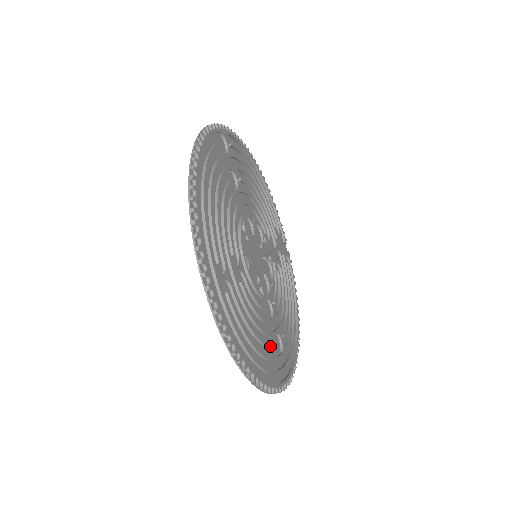
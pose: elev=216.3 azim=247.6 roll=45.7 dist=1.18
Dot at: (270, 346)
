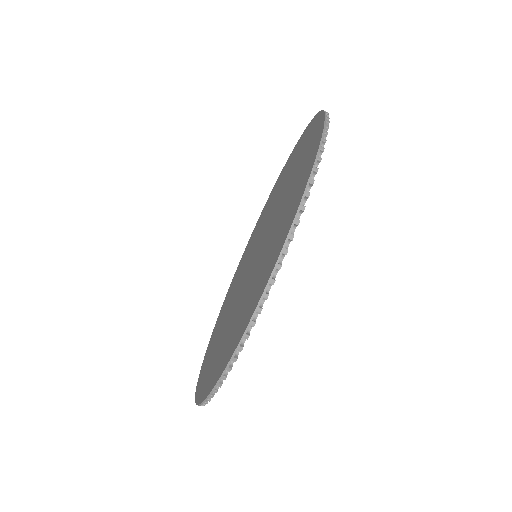
Dot at: occluded
